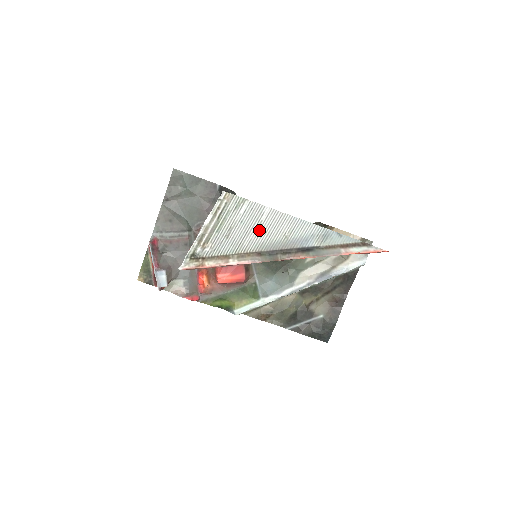
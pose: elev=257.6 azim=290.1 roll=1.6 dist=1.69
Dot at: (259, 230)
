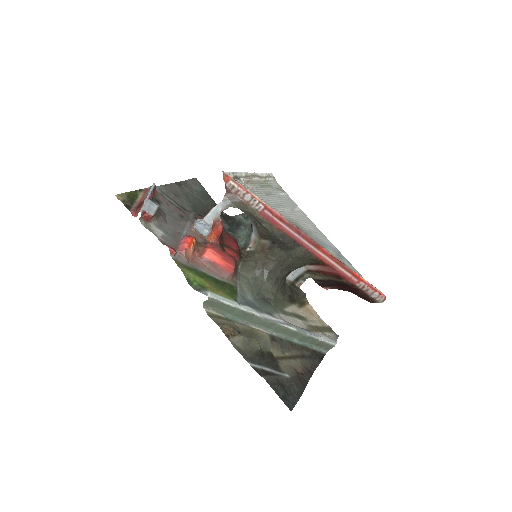
Dot at: (291, 212)
